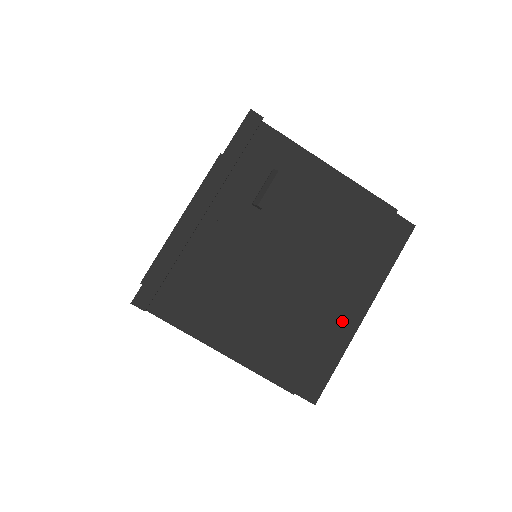
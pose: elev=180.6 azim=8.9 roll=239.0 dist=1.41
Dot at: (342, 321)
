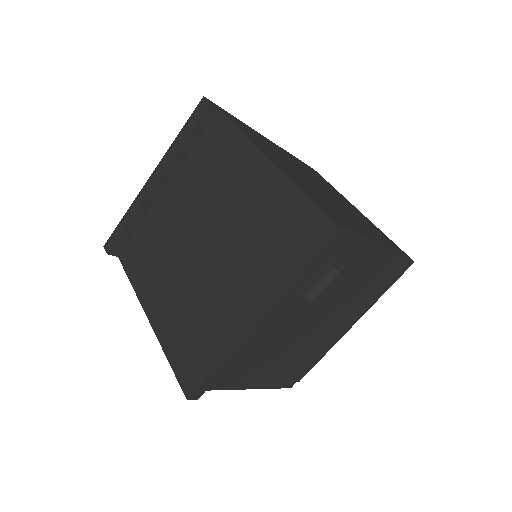
Dot at: occluded
